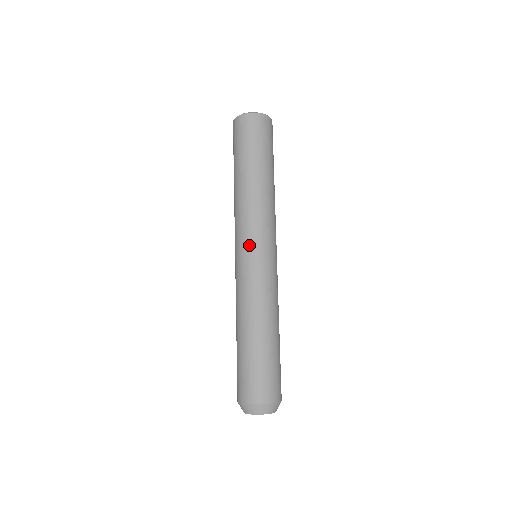
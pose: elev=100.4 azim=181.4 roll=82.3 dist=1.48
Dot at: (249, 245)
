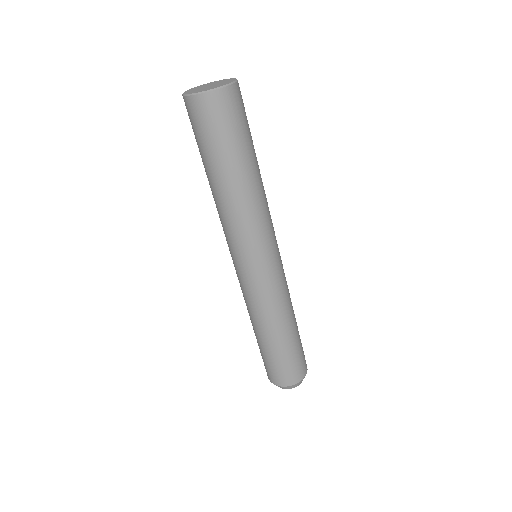
Dot at: (234, 259)
